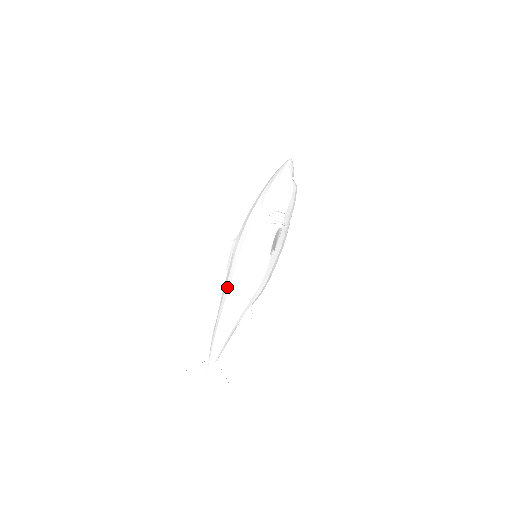
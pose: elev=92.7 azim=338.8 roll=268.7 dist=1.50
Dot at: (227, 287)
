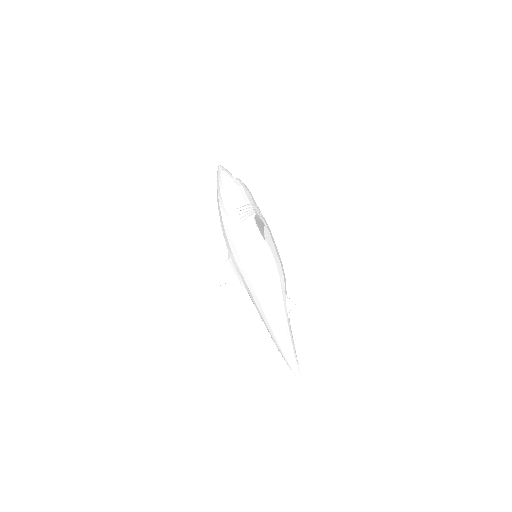
Dot at: (254, 297)
